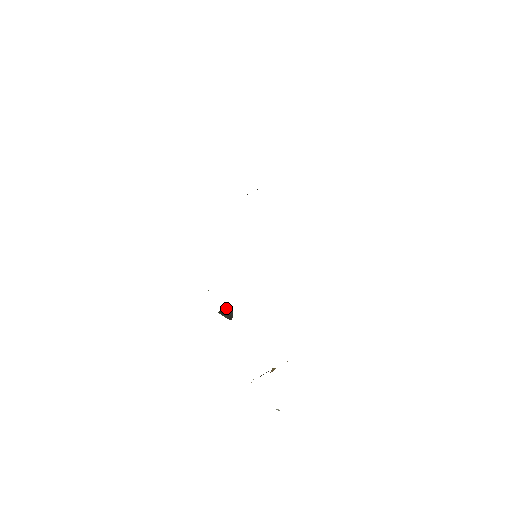
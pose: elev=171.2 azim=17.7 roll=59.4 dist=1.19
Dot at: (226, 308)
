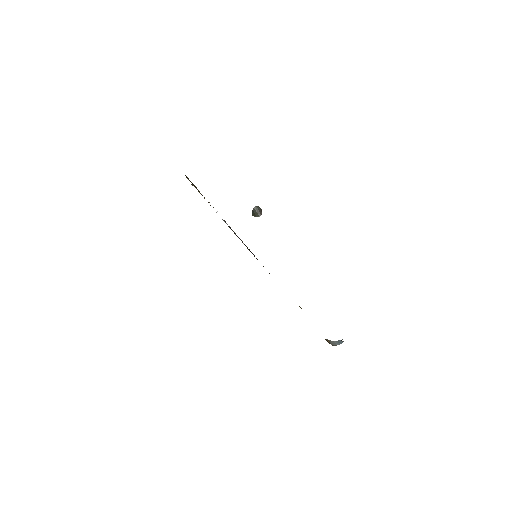
Dot at: (253, 210)
